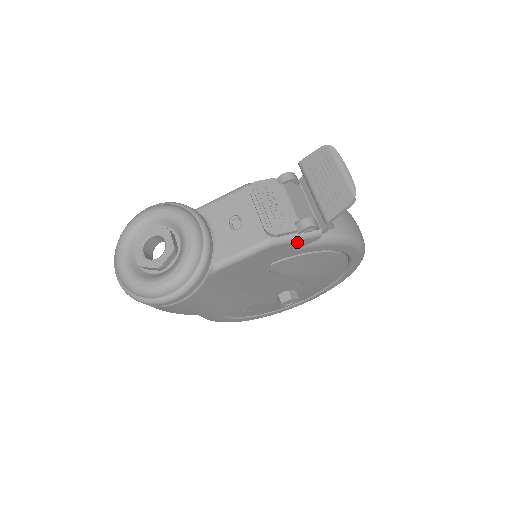
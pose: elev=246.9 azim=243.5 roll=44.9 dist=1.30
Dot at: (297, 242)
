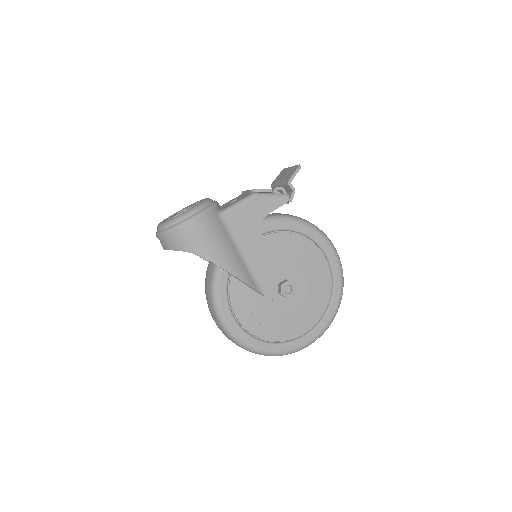
Dot at: (273, 199)
